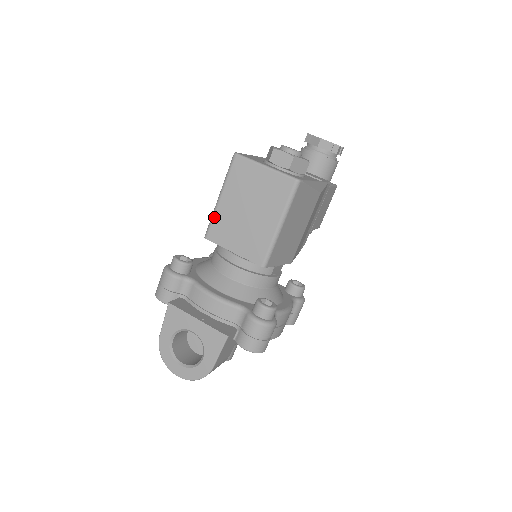
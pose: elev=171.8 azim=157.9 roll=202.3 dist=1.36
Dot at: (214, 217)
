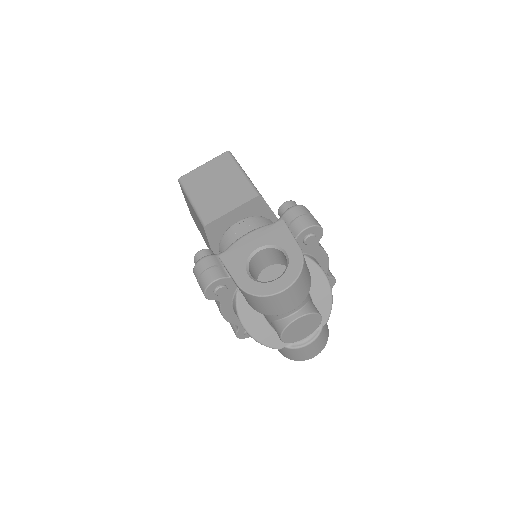
Dot at: (199, 211)
